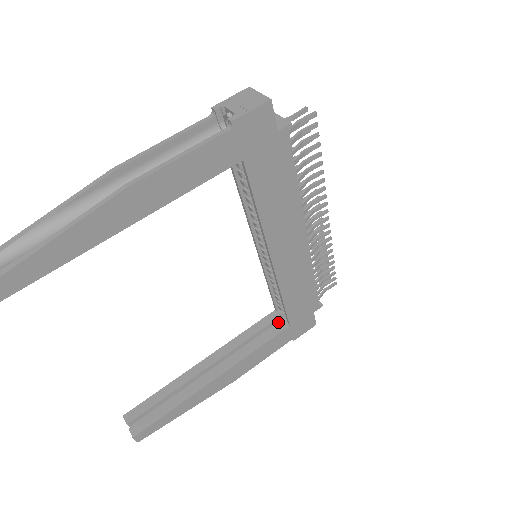
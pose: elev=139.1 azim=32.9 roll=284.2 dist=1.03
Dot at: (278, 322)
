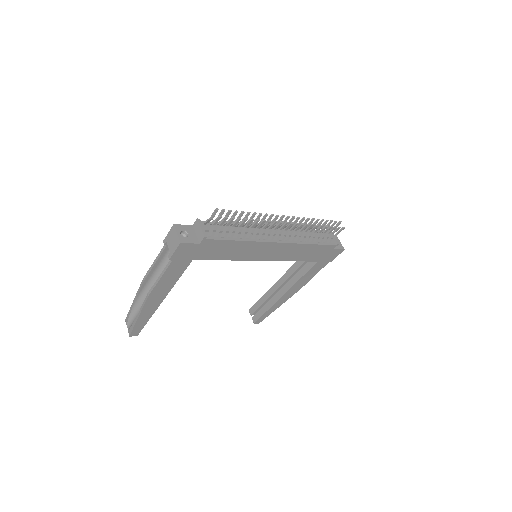
Dot at: occluded
